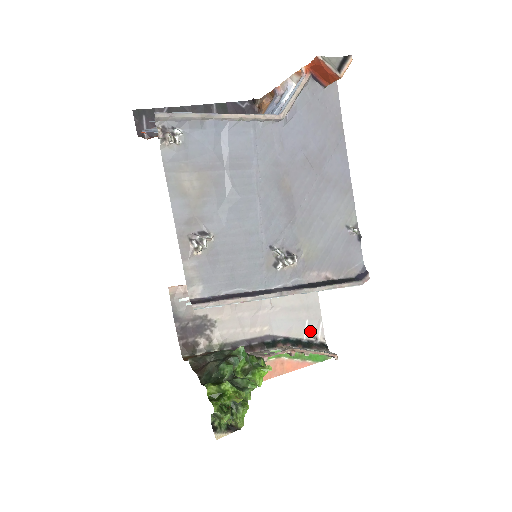
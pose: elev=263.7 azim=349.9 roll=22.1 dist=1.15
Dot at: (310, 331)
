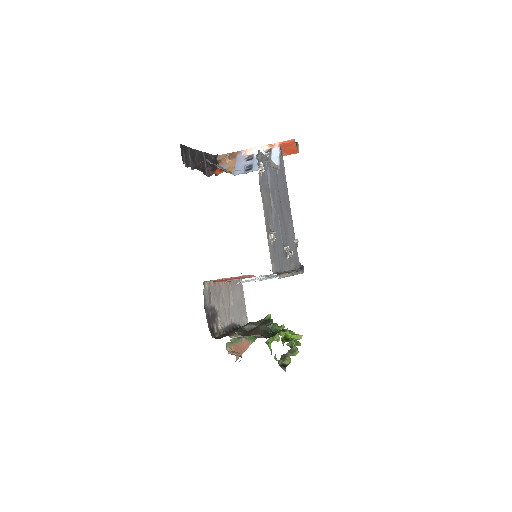
Dot at: (244, 321)
